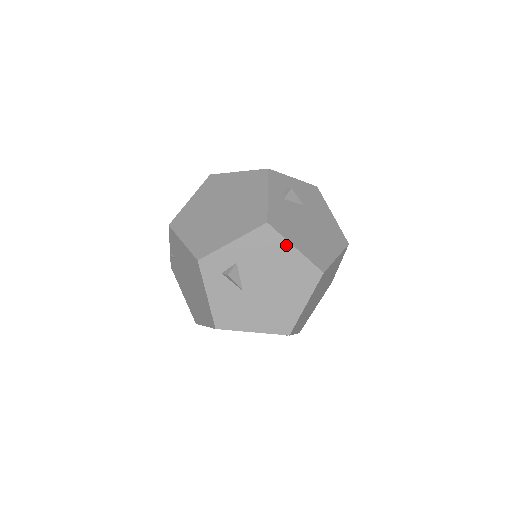
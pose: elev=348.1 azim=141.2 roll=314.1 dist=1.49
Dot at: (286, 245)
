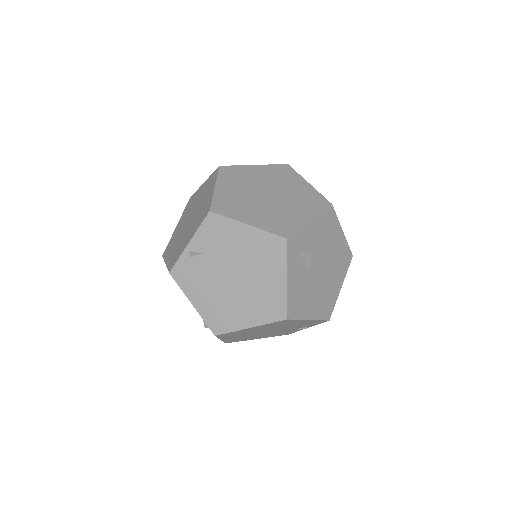
Dot at: (338, 228)
